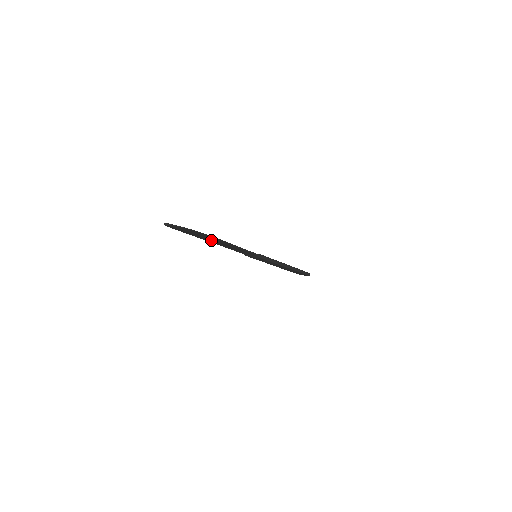
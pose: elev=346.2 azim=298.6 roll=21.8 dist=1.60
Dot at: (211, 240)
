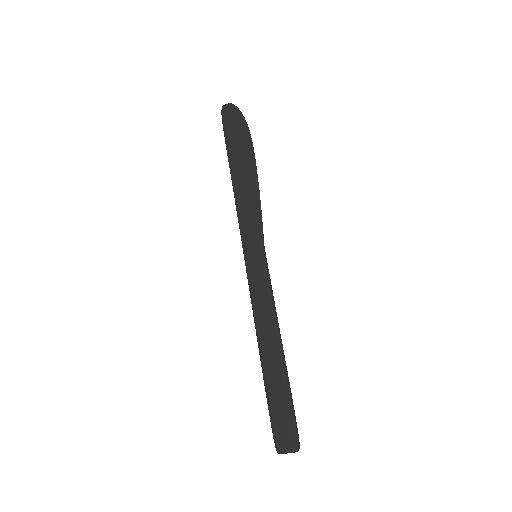
Dot at: (240, 159)
